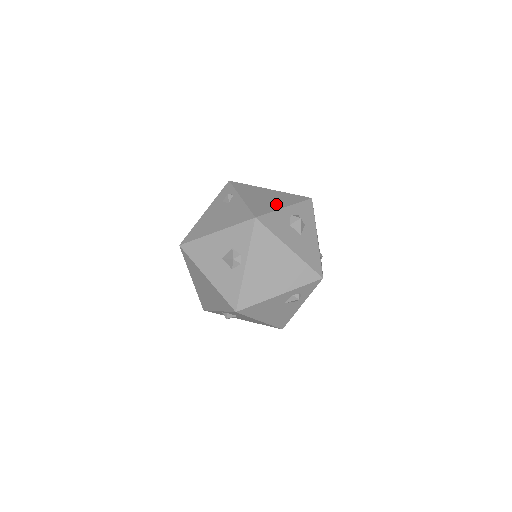
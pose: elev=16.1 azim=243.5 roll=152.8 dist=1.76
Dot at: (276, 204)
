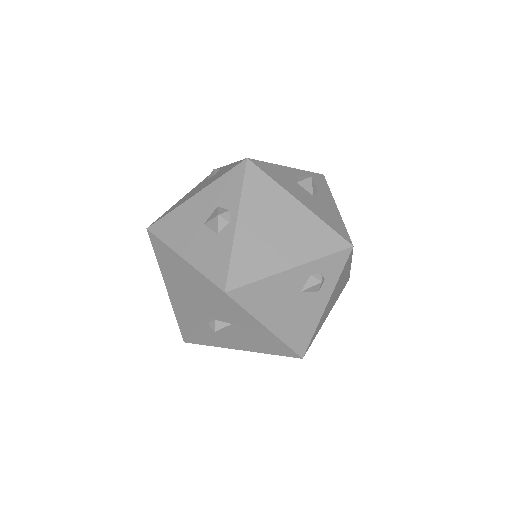
Dot at: occluded
